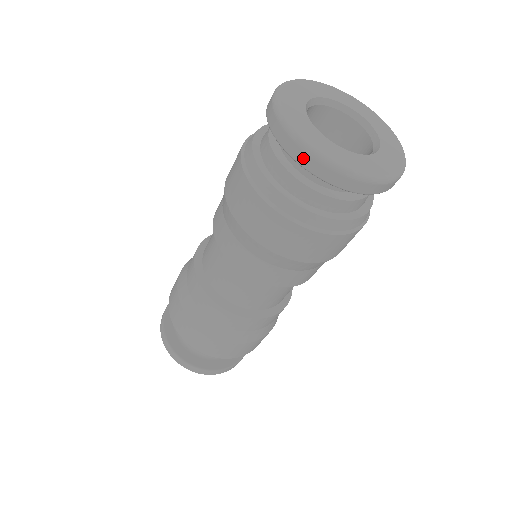
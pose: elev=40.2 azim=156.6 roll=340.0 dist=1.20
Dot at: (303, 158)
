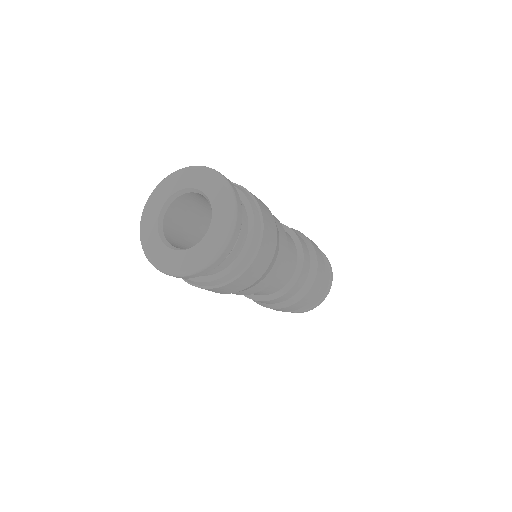
Dot at: occluded
